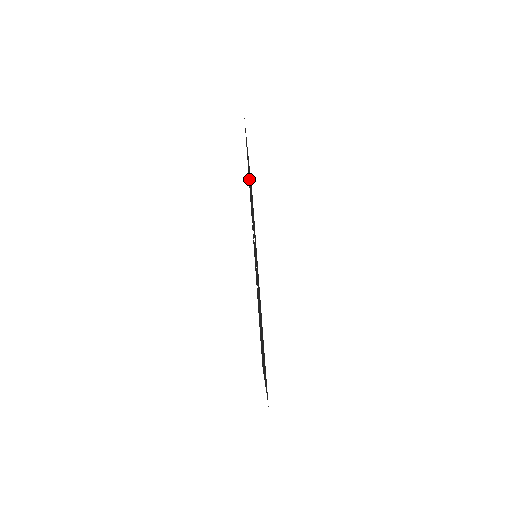
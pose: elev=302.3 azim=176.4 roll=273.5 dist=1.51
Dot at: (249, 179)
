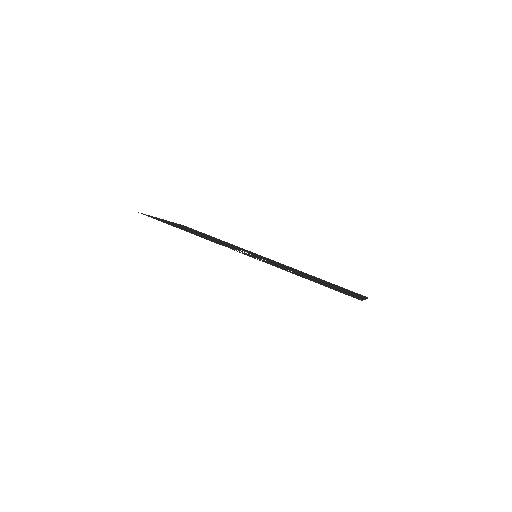
Dot at: occluded
